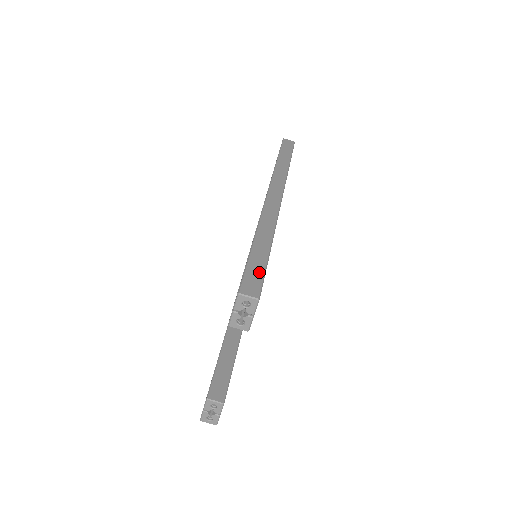
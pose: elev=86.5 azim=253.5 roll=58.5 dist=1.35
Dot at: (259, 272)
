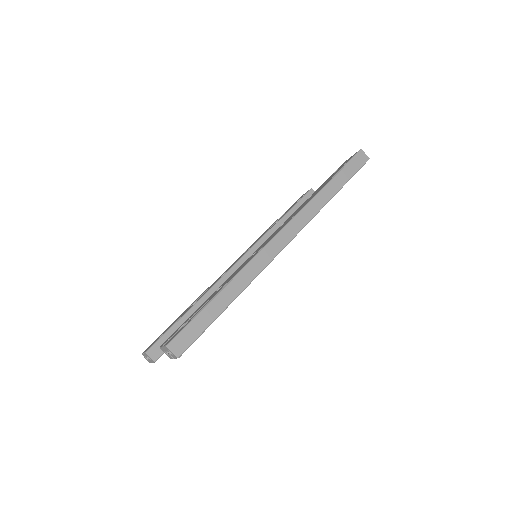
Dot at: (199, 330)
